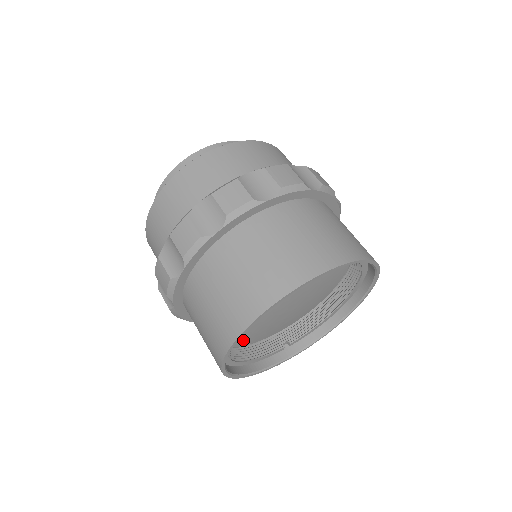
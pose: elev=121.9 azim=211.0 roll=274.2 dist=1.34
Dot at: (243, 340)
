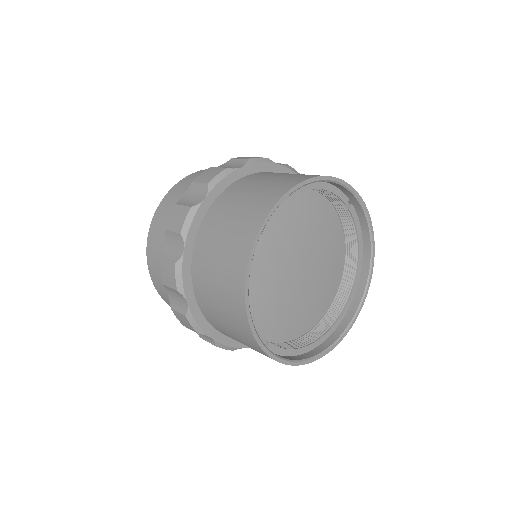
Dot at: occluded
